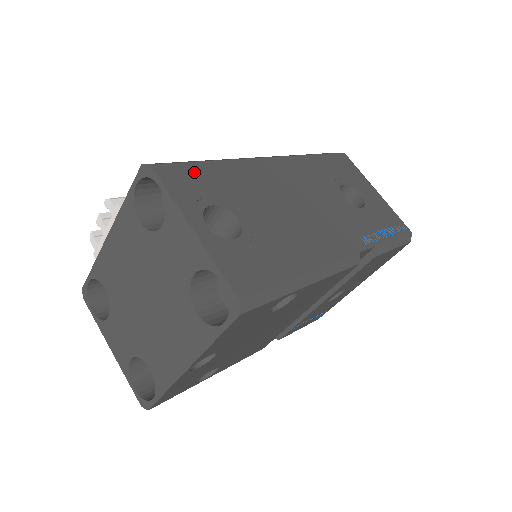
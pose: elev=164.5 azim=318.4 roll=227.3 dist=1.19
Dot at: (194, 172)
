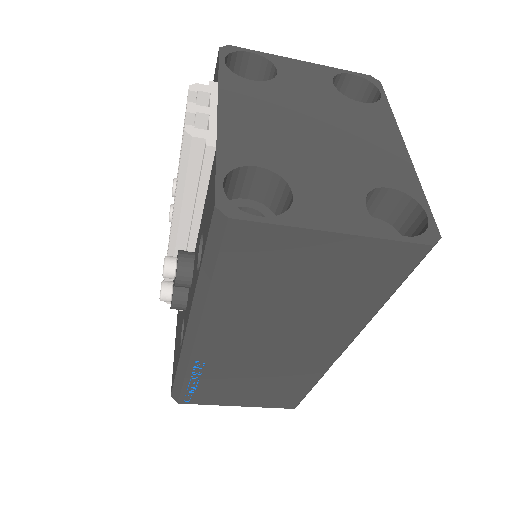
Dot at: occluded
